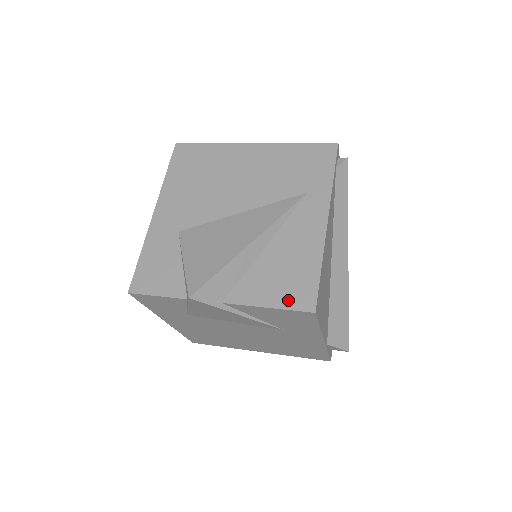
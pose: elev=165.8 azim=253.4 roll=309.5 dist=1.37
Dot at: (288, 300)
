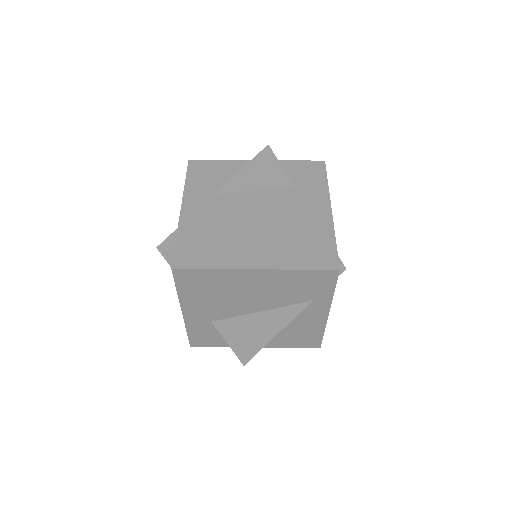
Dot at: (303, 345)
